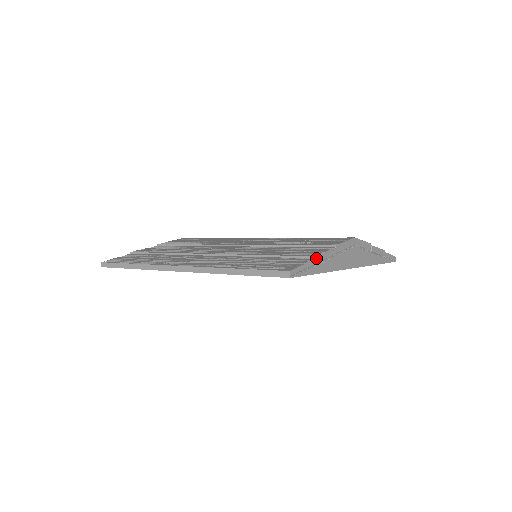
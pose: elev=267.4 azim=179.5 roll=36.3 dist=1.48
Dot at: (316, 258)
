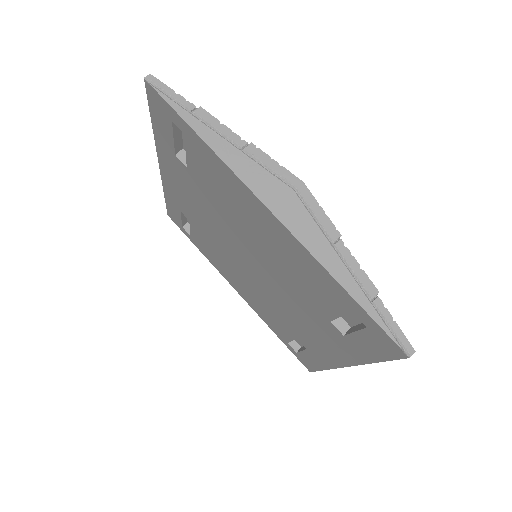
Dot at: (202, 111)
